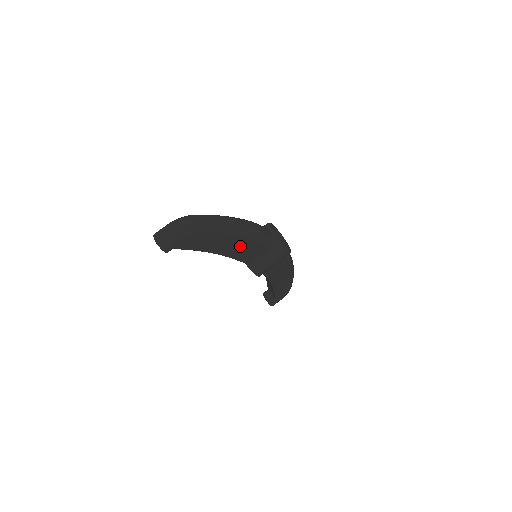
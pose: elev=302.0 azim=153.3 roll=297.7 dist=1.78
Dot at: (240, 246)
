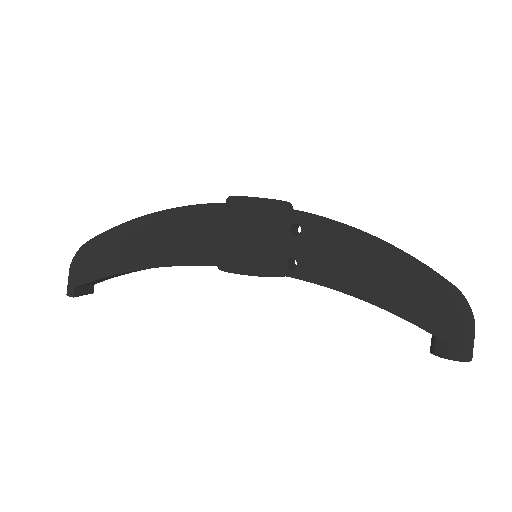
Dot at: (164, 241)
